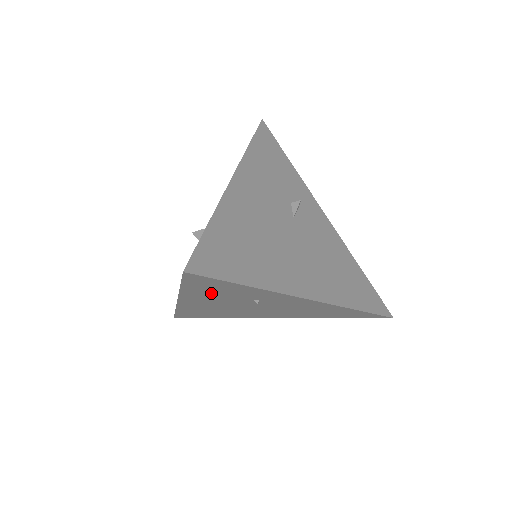
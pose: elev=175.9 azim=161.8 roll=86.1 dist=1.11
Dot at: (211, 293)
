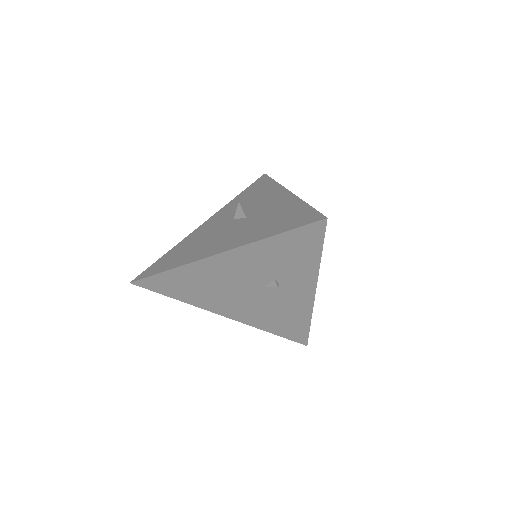
Dot at: occluded
